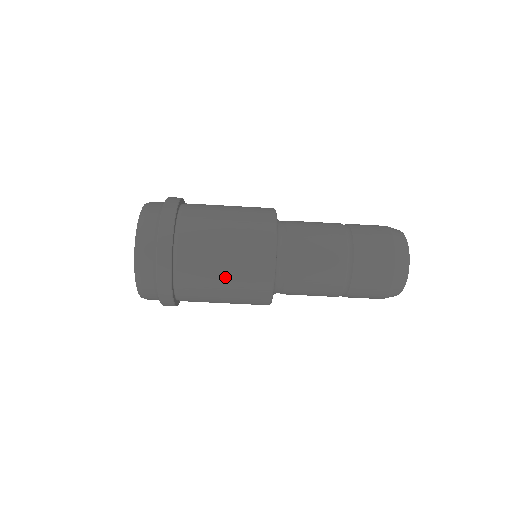
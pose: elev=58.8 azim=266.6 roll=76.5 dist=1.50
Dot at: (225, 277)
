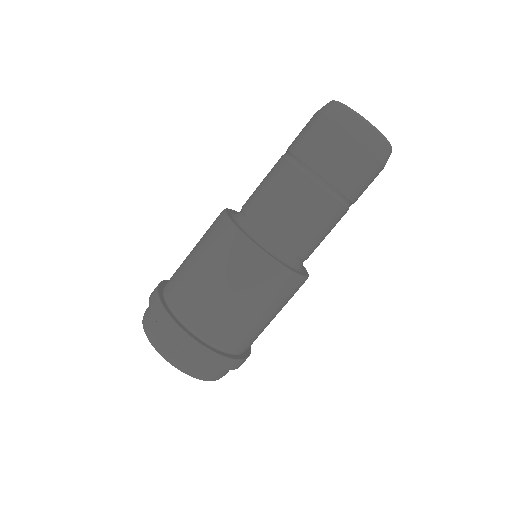
Dot at: (250, 308)
